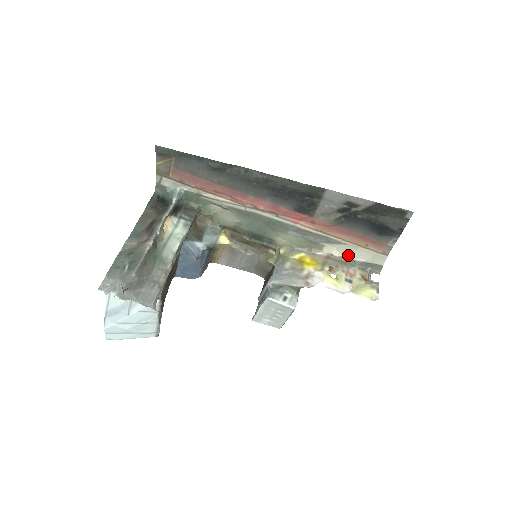
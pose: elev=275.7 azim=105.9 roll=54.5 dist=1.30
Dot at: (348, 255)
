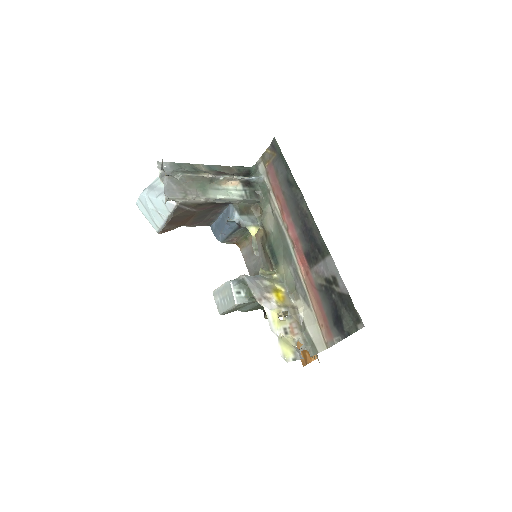
Dot at: (306, 320)
